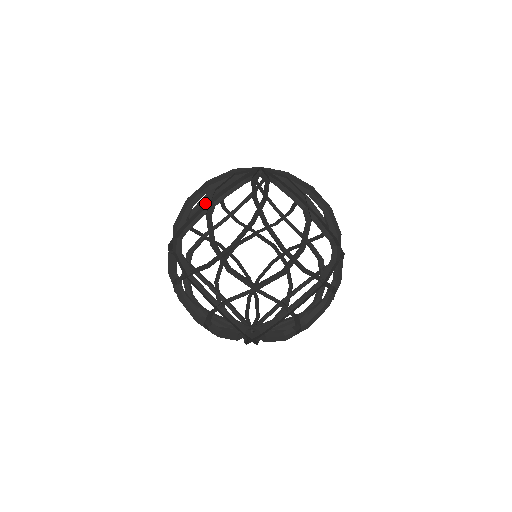
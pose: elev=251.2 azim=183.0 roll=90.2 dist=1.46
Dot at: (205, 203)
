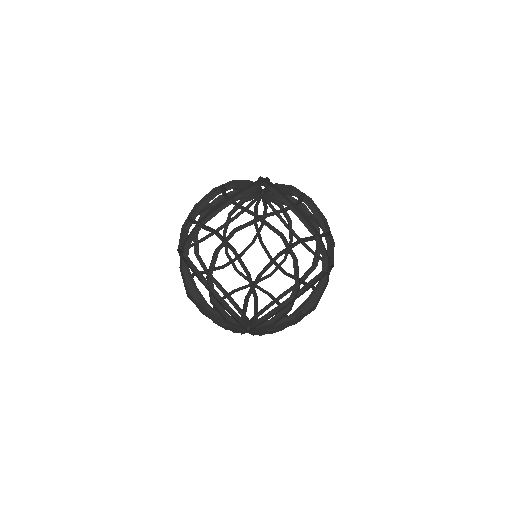
Dot at: (200, 212)
